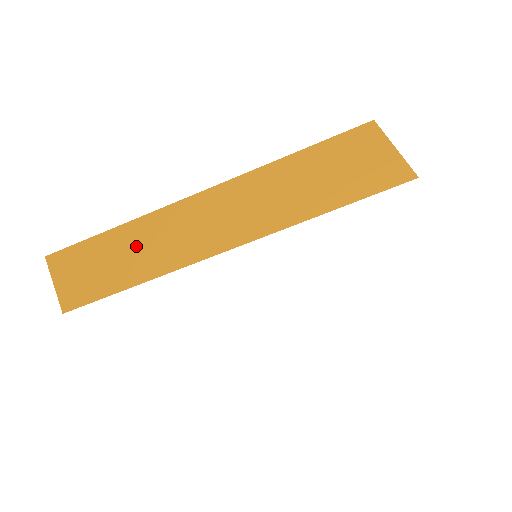
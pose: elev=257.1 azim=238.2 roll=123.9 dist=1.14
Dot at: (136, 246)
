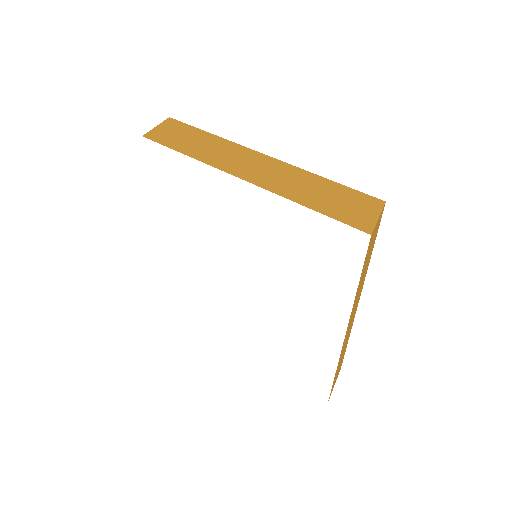
Dot at: (209, 145)
